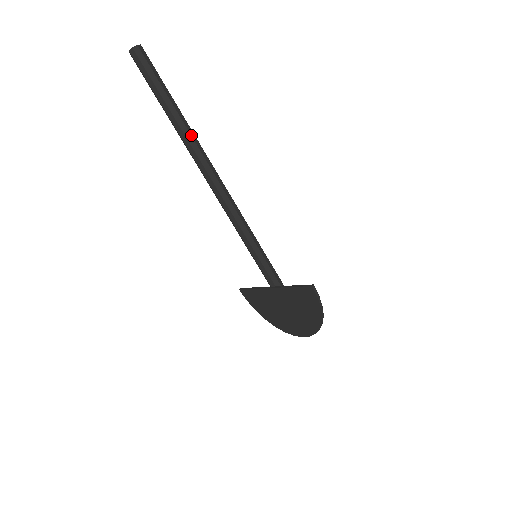
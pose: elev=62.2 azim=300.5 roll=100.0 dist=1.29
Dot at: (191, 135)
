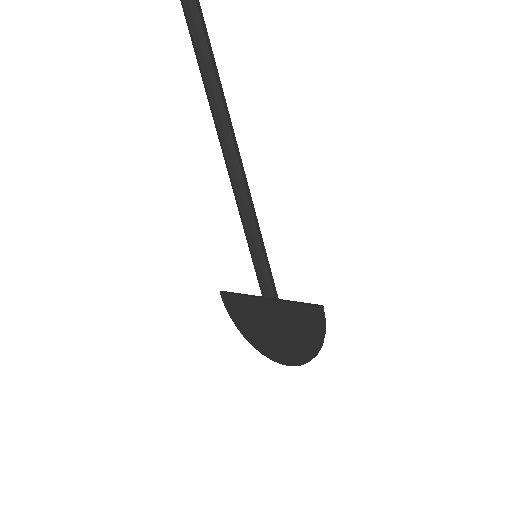
Dot at: (220, 90)
